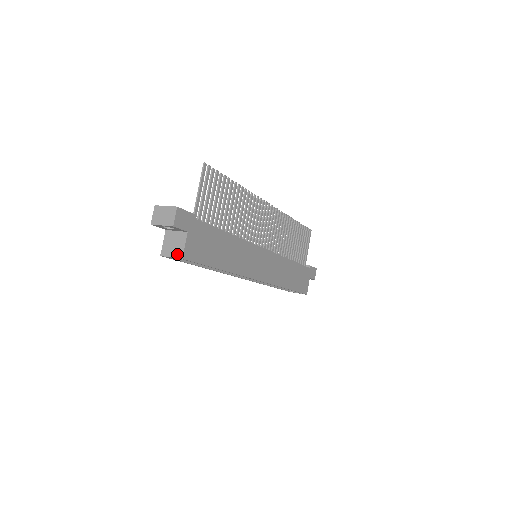
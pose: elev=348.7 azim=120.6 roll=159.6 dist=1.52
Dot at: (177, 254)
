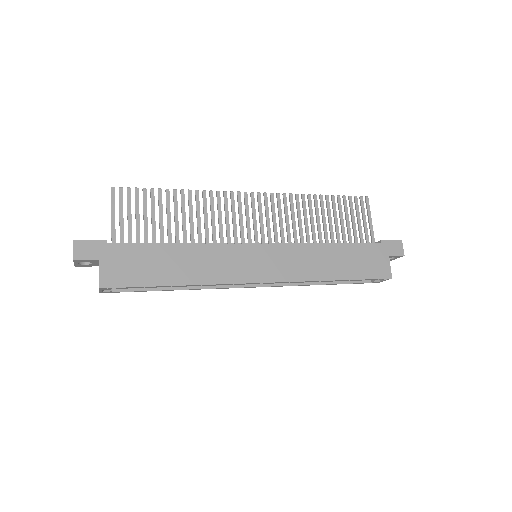
Dot at: (99, 285)
